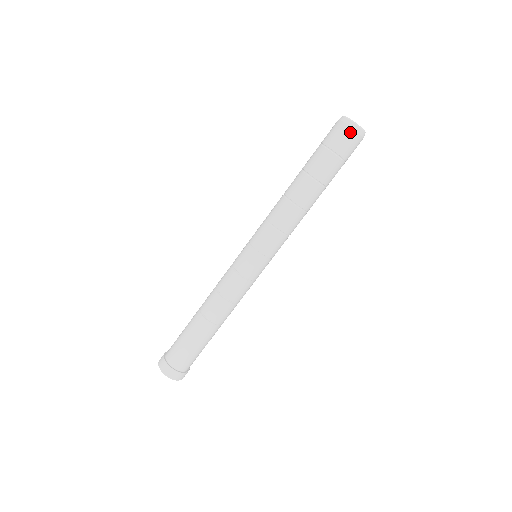
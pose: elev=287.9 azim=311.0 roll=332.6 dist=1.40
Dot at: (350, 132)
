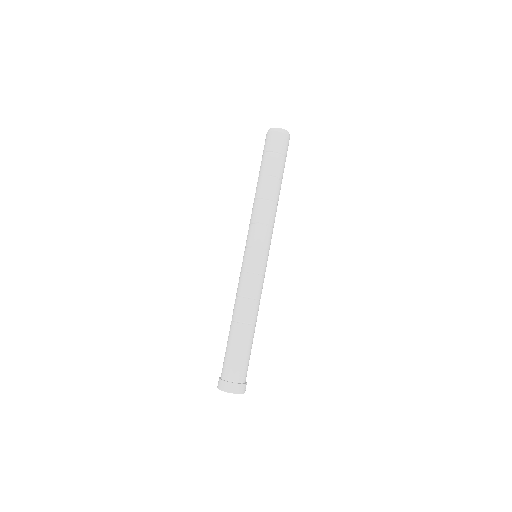
Dot at: (277, 134)
